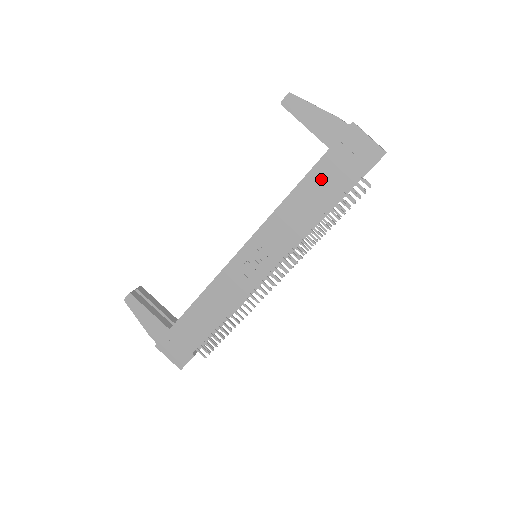
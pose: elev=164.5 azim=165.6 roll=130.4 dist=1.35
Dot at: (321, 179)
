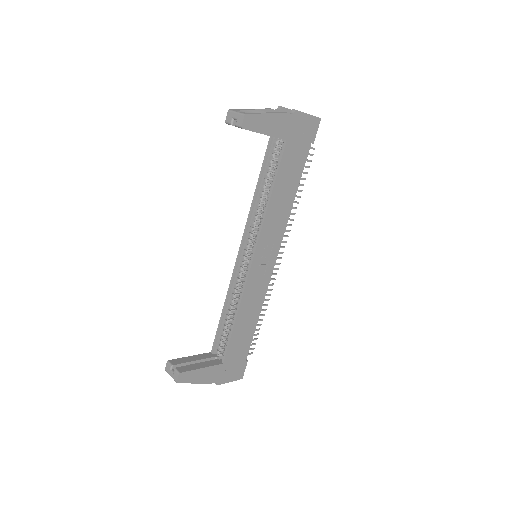
Dot at: (288, 167)
